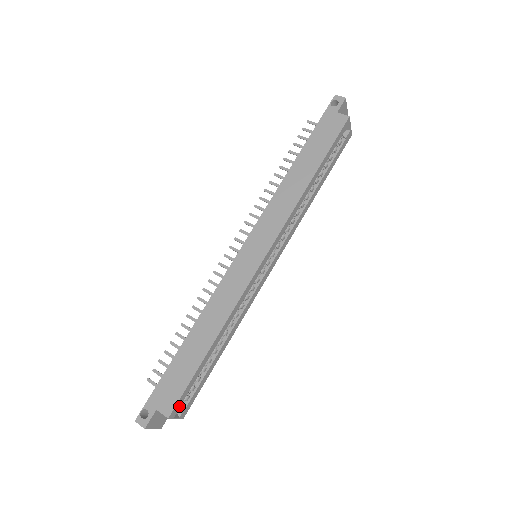
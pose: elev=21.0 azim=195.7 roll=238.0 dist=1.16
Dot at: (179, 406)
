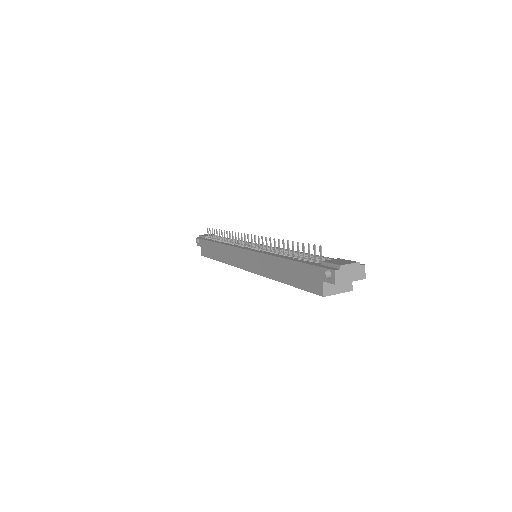
Dot at: occluded
